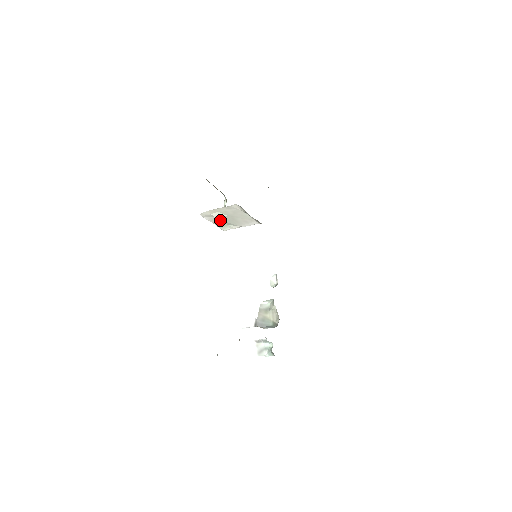
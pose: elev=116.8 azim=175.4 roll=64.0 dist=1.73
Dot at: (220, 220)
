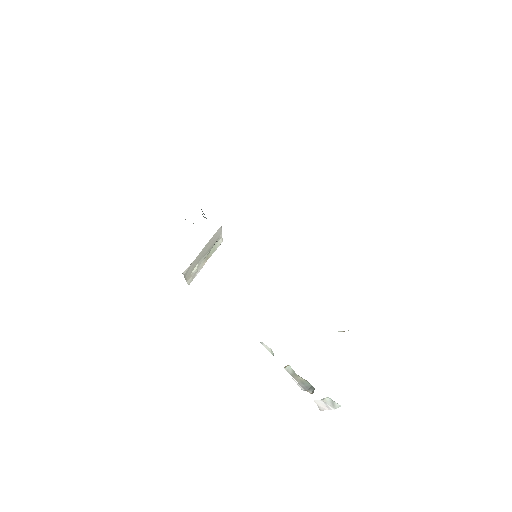
Dot at: (204, 258)
